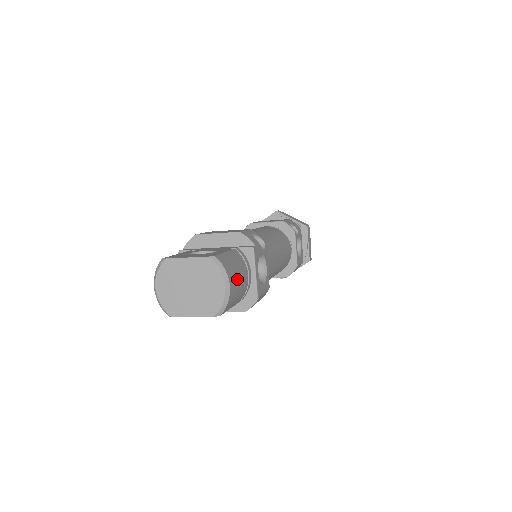
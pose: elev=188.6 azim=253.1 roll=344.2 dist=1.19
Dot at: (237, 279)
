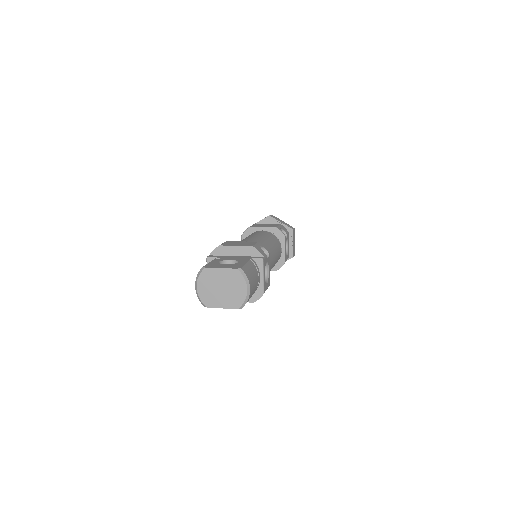
Dot at: (253, 283)
